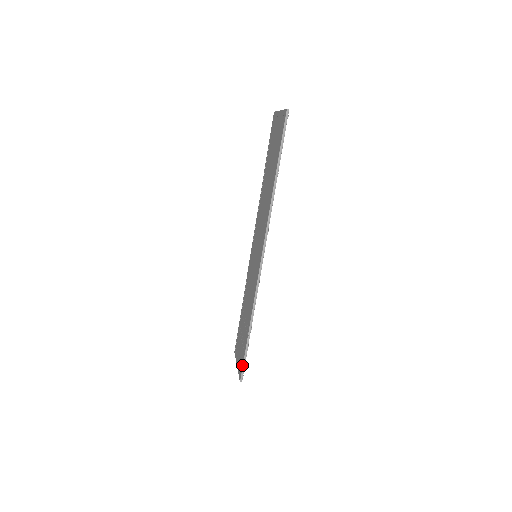
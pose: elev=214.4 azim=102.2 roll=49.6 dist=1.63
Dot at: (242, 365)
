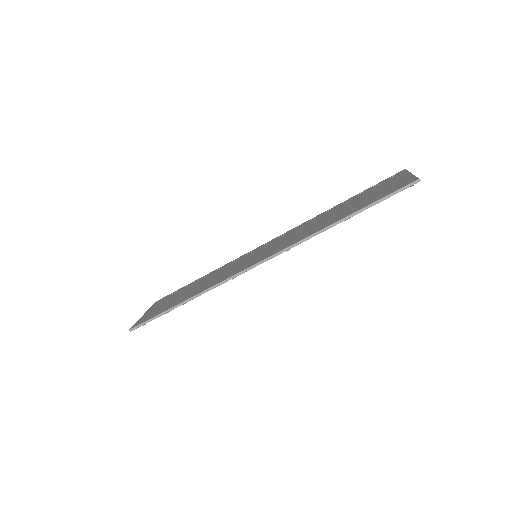
Dot at: (146, 320)
